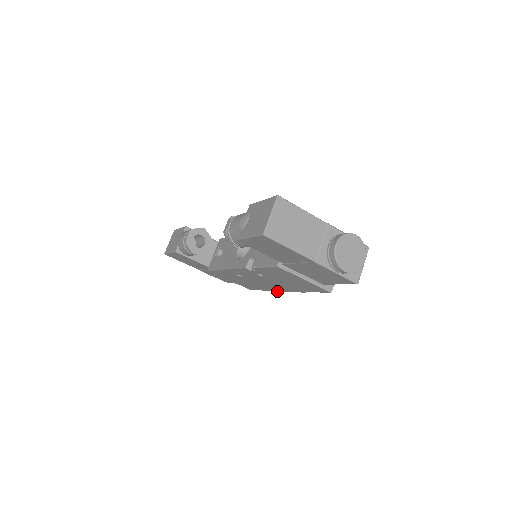
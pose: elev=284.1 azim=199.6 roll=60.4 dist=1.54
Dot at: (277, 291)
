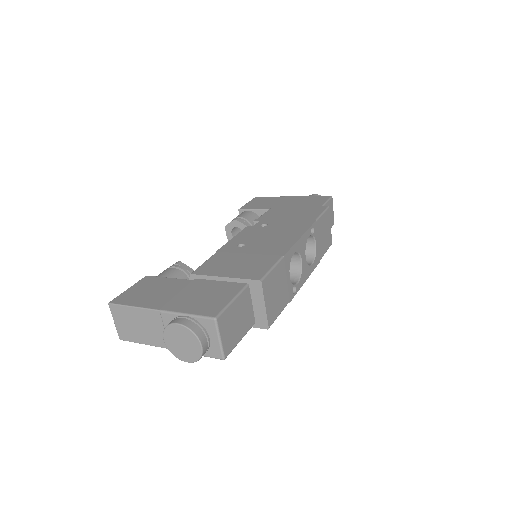
Dot at: (311, 272)
